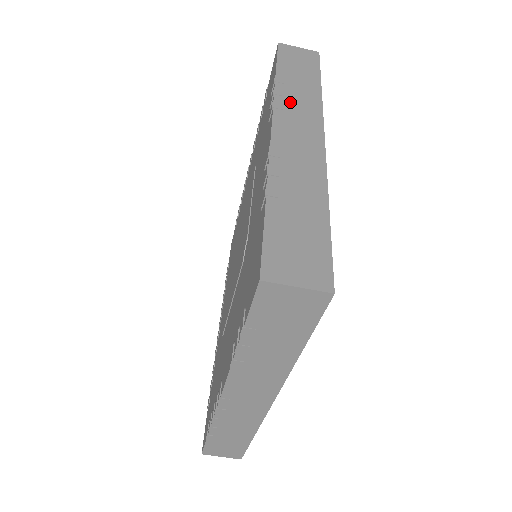
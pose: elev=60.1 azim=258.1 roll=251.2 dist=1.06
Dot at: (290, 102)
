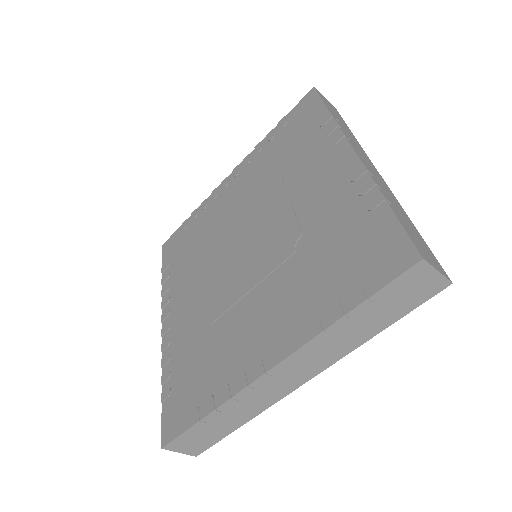
Dot at: (349, 137)
